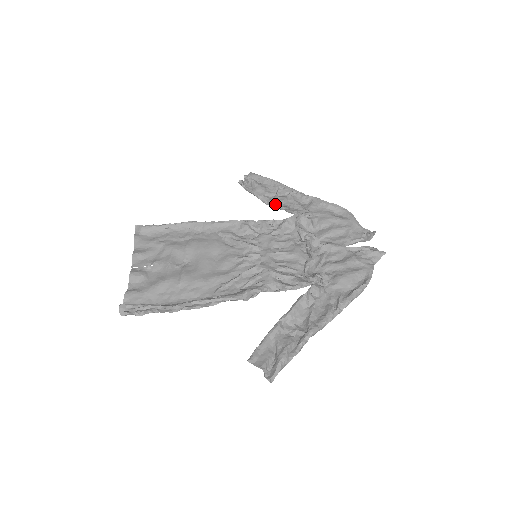
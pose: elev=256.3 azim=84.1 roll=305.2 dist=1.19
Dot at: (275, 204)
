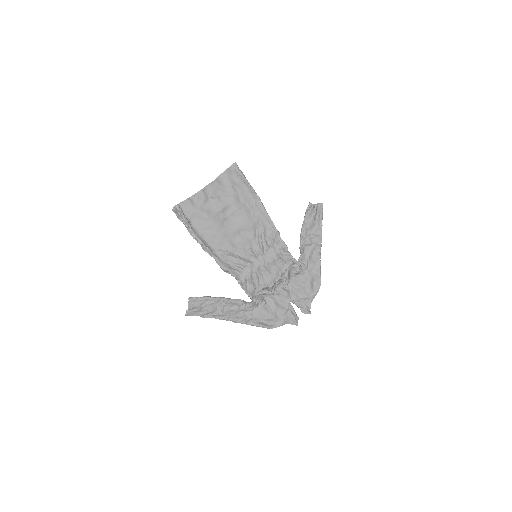
Dot at: (302, 241)
